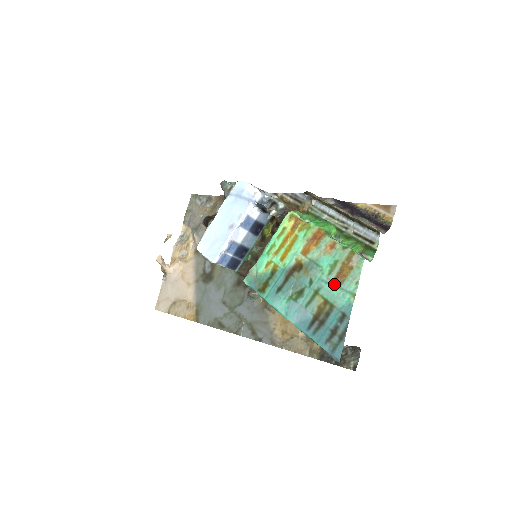
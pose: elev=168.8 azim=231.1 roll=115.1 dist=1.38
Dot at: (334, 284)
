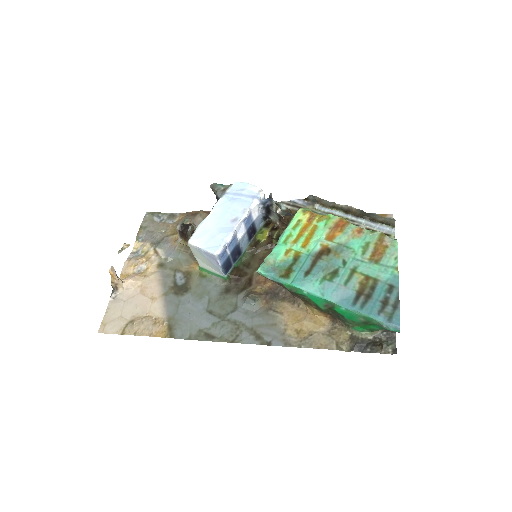
Dot at: (372, 261)
